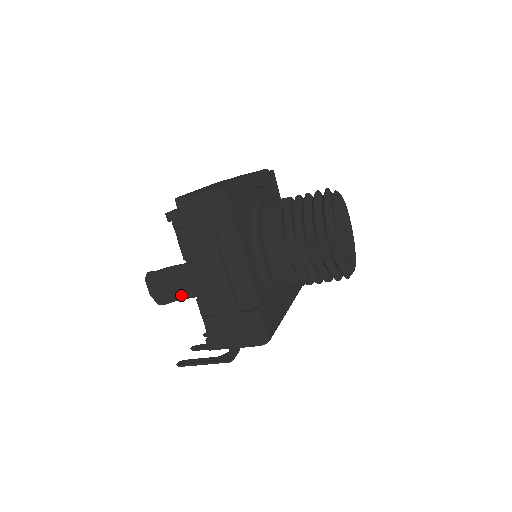
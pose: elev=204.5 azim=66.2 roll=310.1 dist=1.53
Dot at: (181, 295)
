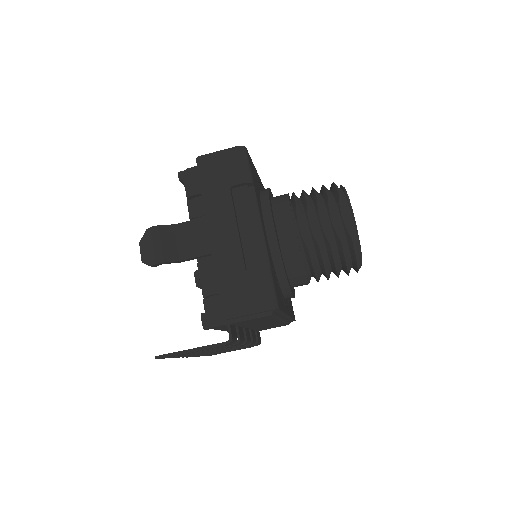
Dot at: (181, 255)
